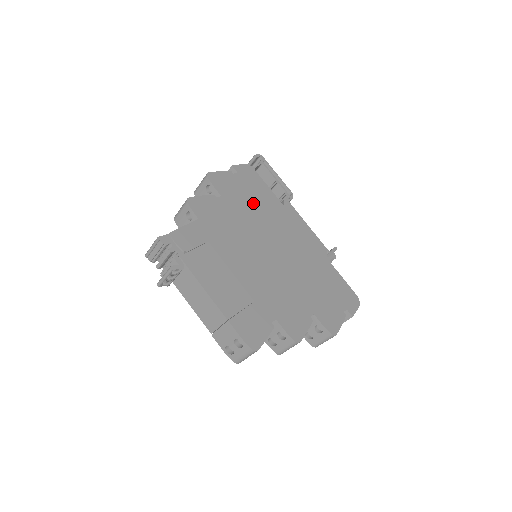
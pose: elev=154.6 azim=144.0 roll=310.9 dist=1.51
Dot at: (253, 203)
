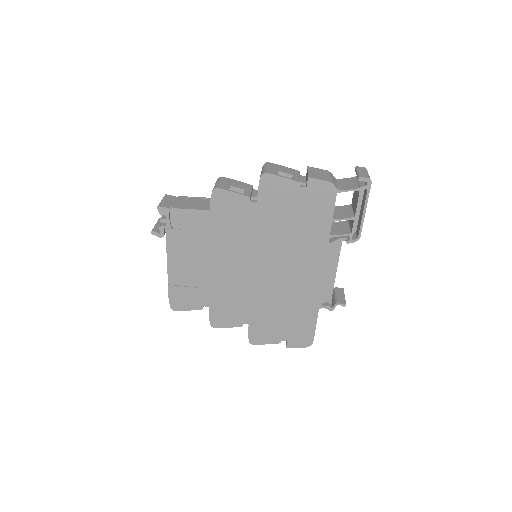
Dot at: (290, 224)
